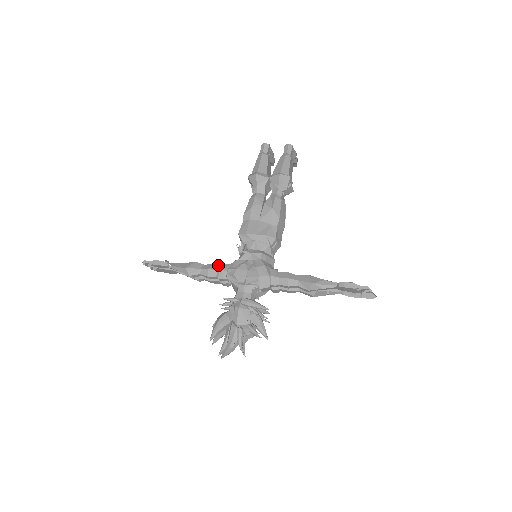
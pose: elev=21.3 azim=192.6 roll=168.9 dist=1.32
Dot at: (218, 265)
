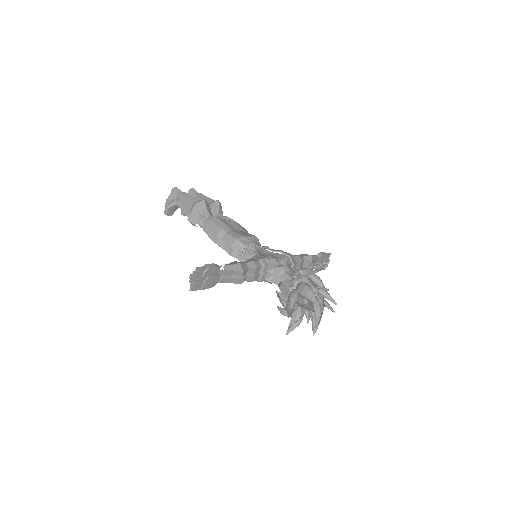
Dot at: (252, 259)
